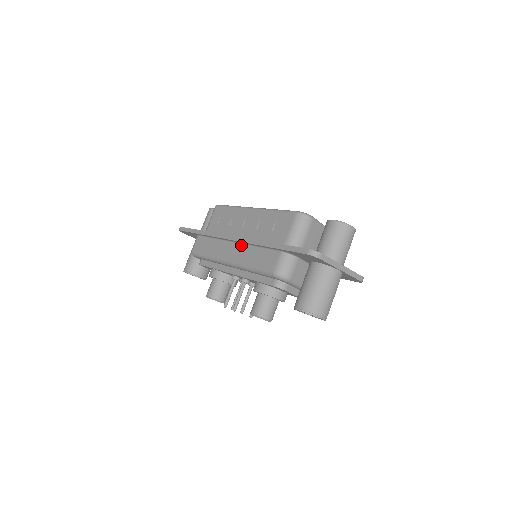
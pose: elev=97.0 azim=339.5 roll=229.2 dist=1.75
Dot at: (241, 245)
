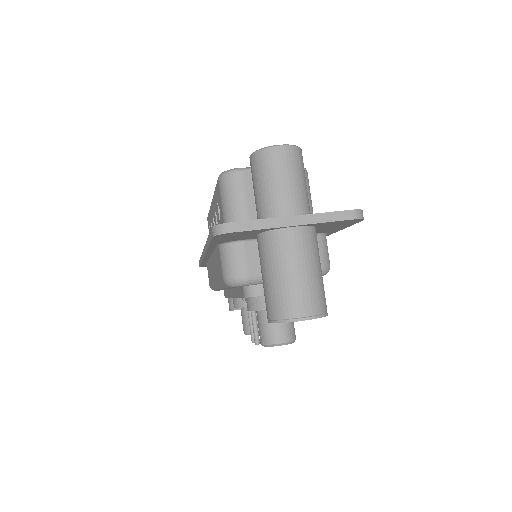
Dot at: (212, 258)
